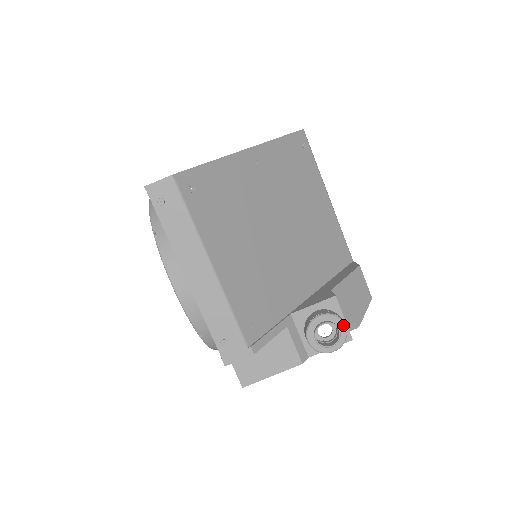
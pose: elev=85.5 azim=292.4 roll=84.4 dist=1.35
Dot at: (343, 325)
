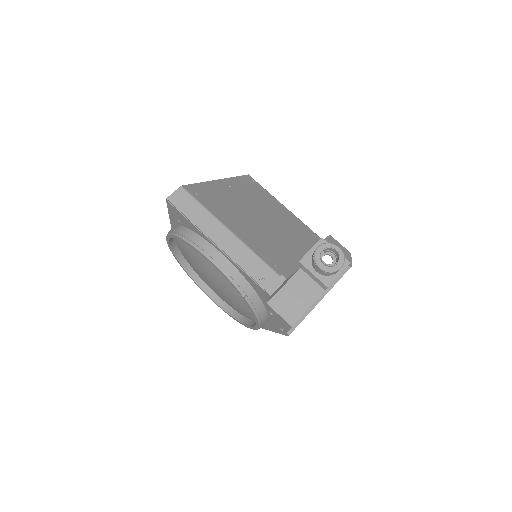
Dot at: (337, 247)
